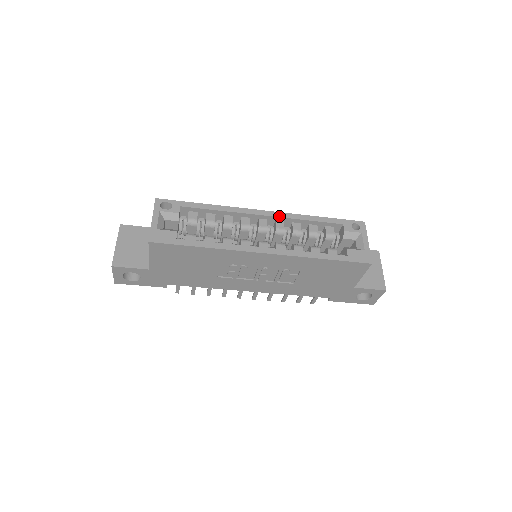
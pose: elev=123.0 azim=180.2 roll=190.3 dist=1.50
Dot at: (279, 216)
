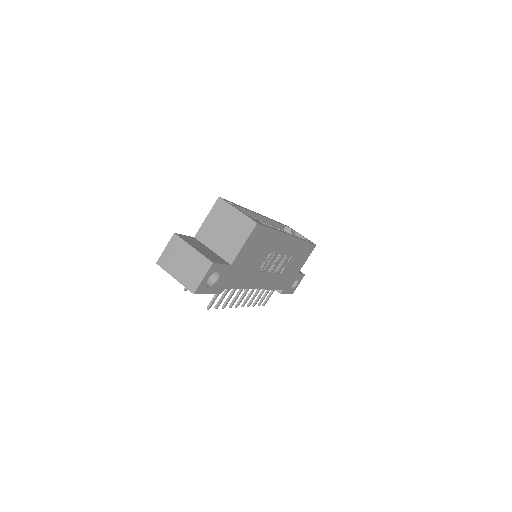
Dot at: (268, 218)
